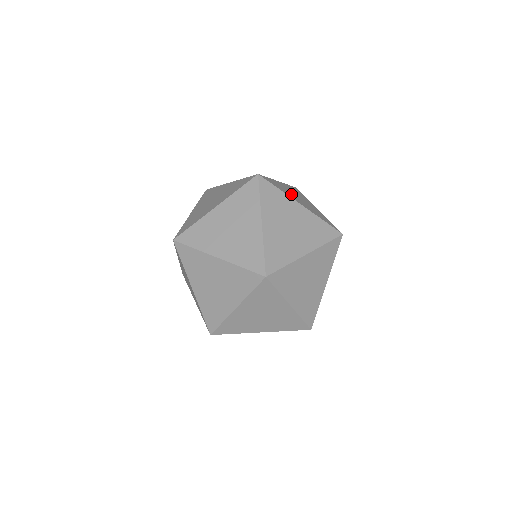
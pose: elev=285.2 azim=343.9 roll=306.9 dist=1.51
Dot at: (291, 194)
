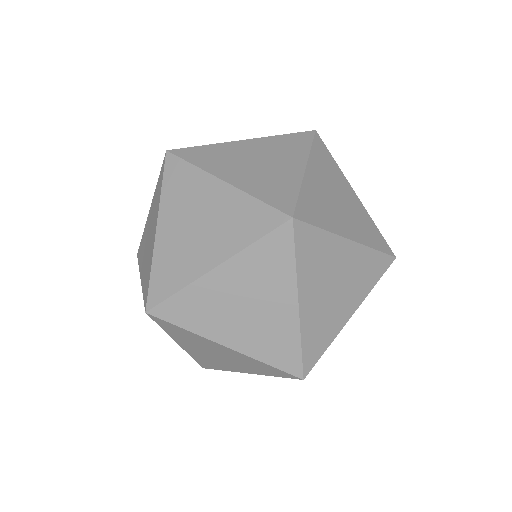
Dot at: (332, 209)
